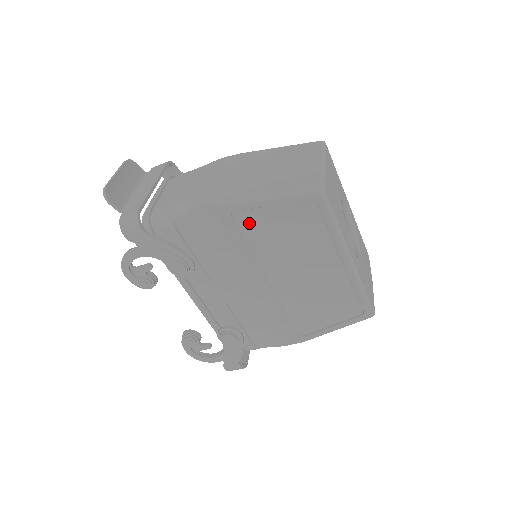
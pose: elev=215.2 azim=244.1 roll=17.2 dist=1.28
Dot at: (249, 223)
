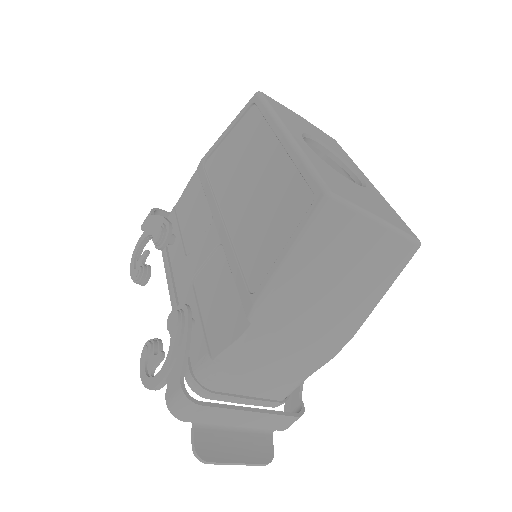
Dot at: (215, 165)
